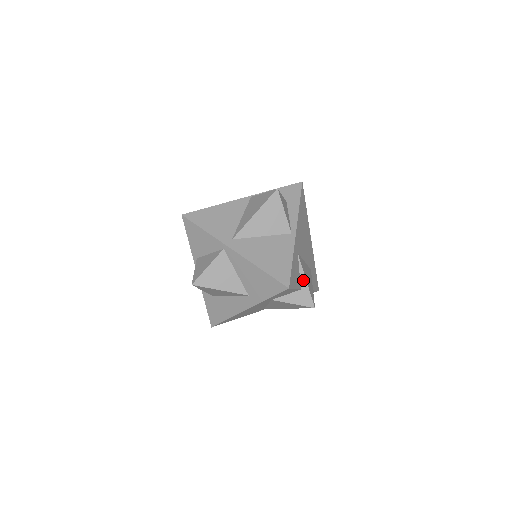
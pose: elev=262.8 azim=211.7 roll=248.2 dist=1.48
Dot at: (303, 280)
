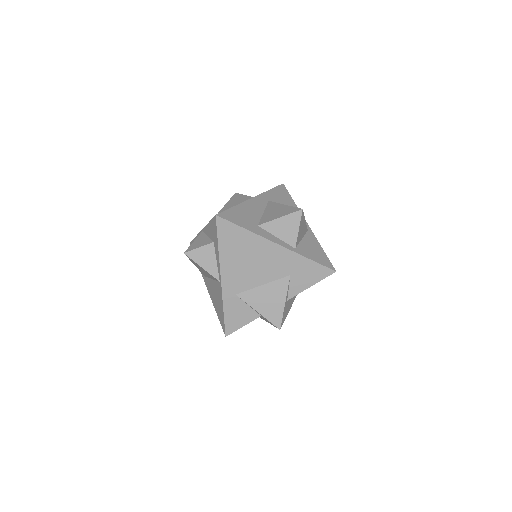
Dot at: (256, 311)
